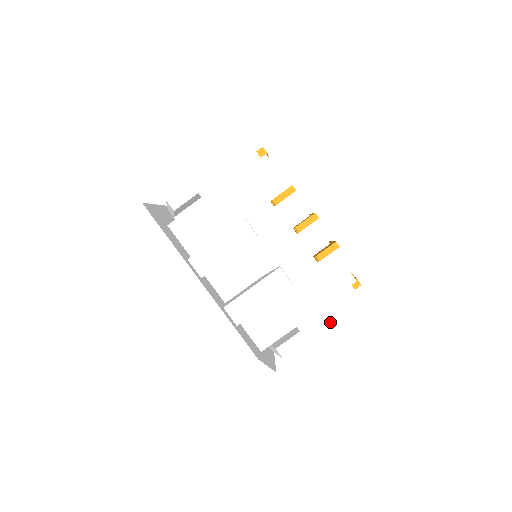
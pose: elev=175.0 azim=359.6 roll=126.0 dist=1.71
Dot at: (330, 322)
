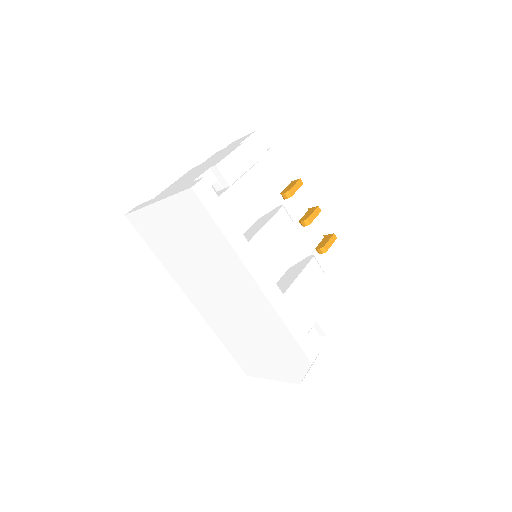
Dot at: (337, 311)
